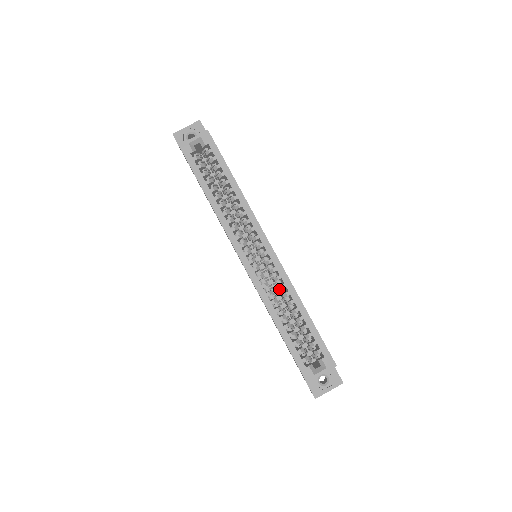
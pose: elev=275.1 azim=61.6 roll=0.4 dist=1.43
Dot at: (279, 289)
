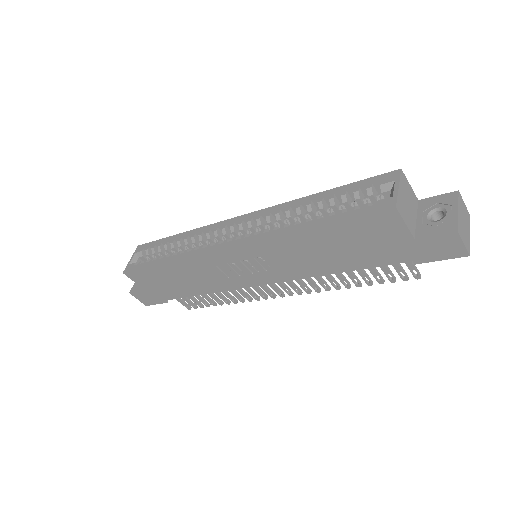
Dot at: (279, 220)
